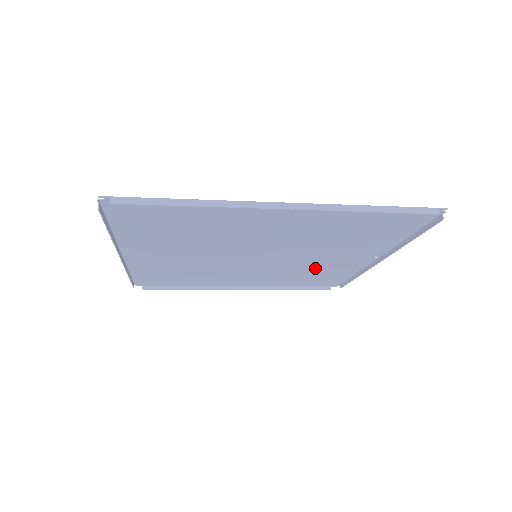
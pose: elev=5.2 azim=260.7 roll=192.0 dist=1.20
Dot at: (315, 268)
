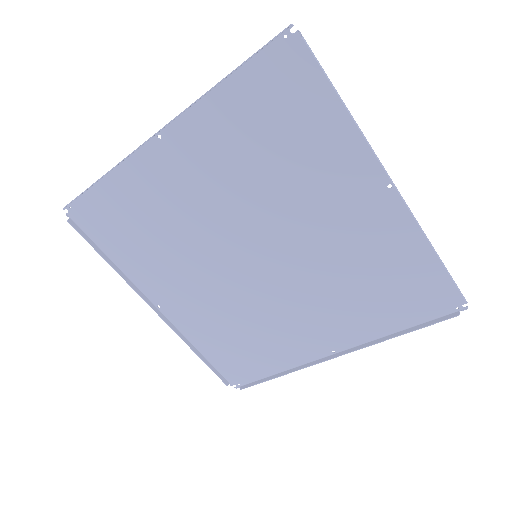
Dot at: (356, 258)
